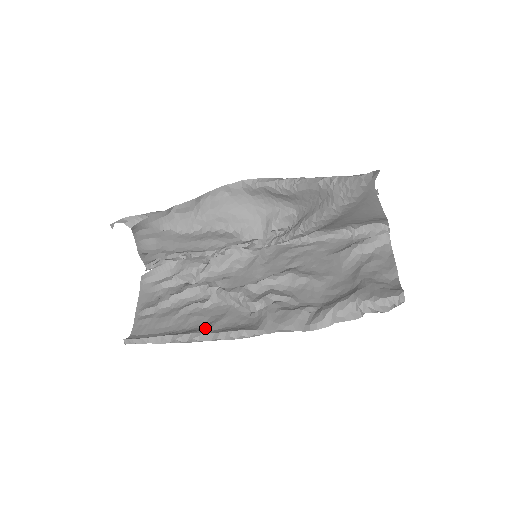
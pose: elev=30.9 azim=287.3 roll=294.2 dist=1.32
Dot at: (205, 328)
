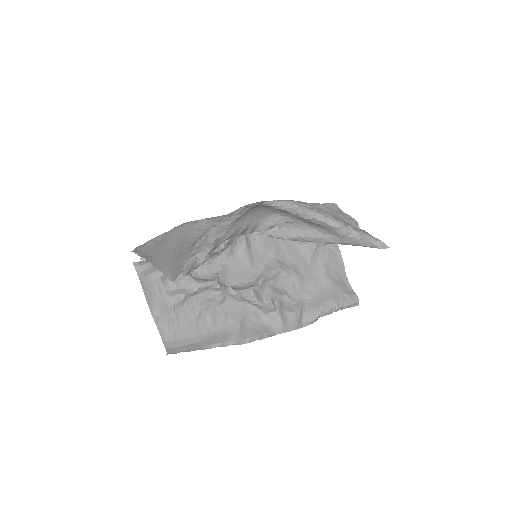
Dot at: (235, 333)
